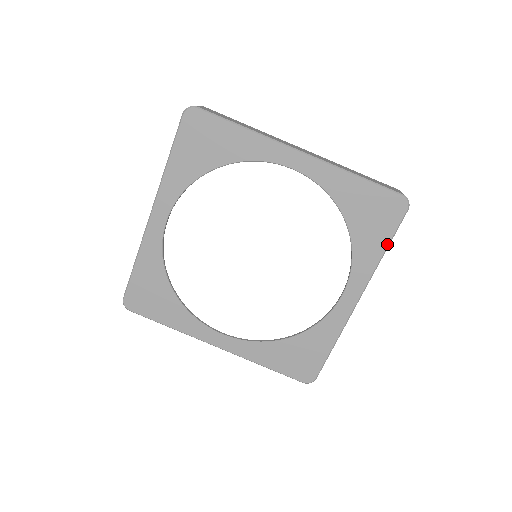
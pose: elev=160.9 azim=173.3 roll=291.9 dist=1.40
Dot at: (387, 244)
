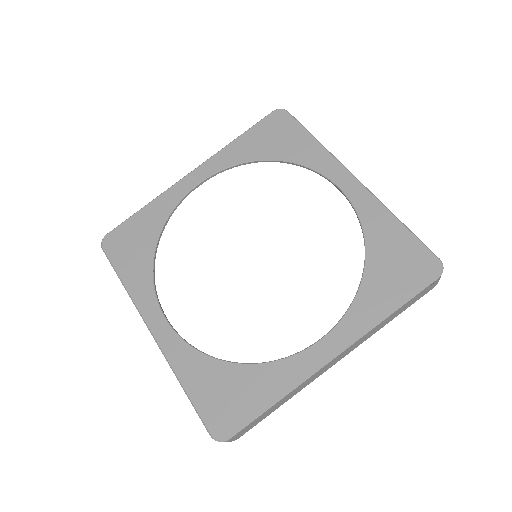
Dot at: (308, 134)
